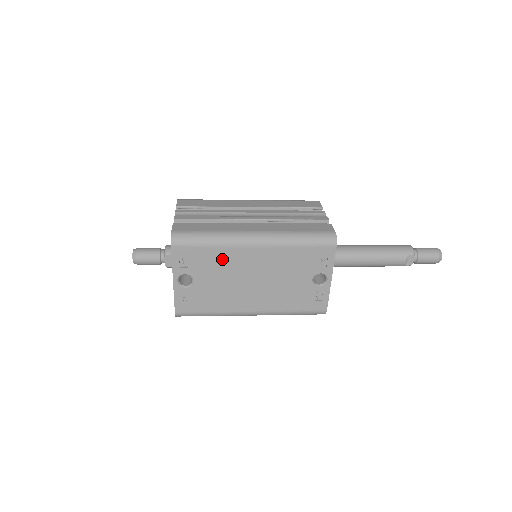
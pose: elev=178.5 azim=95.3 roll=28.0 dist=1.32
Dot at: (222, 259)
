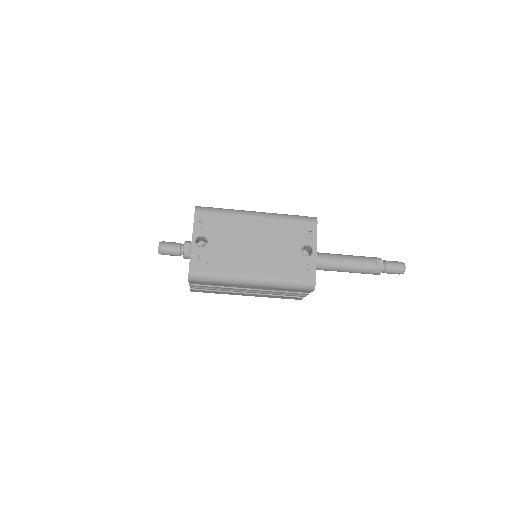
Dot at: (231, 225)
